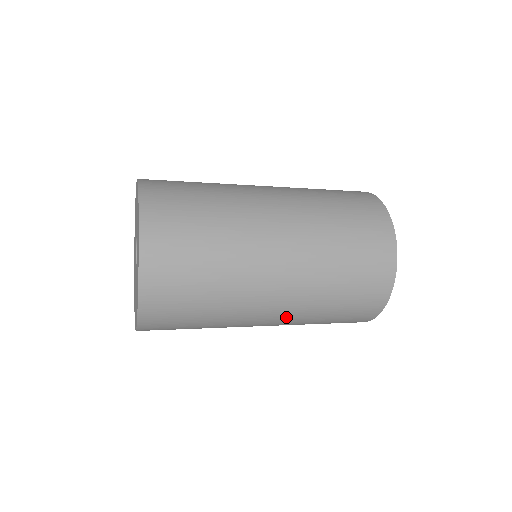
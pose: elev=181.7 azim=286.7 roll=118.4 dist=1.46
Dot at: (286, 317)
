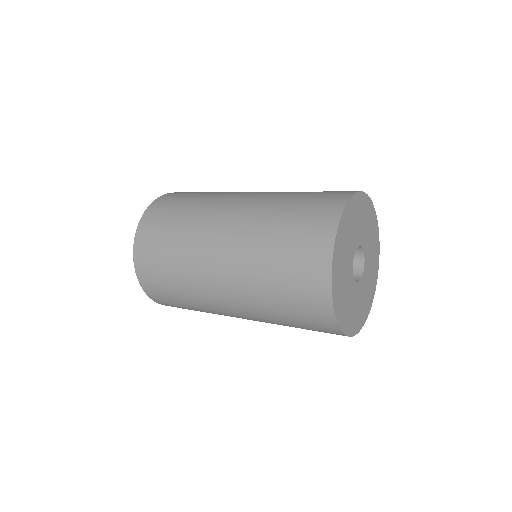
Dot at: occluded
